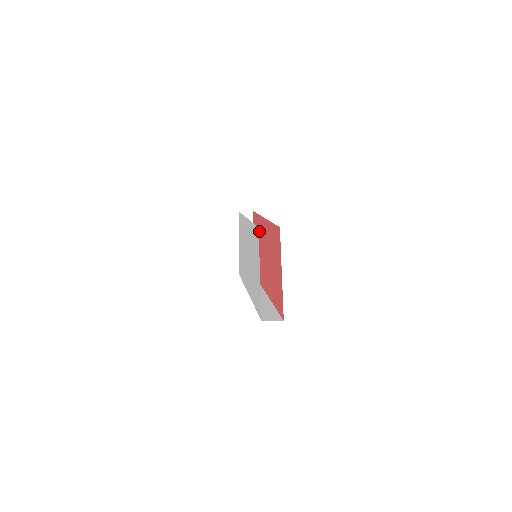
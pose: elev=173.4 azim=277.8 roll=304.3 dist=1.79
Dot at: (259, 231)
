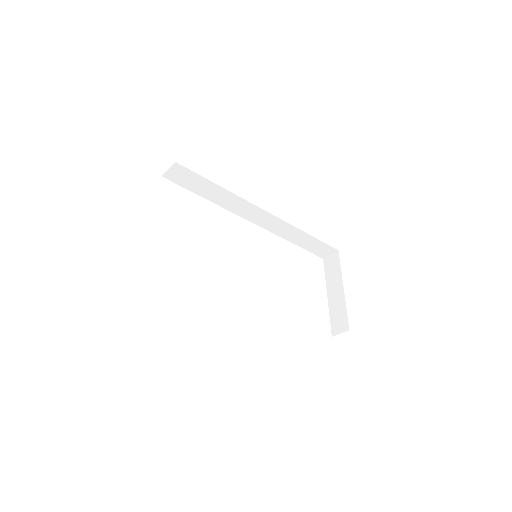
Dot at: occluded
